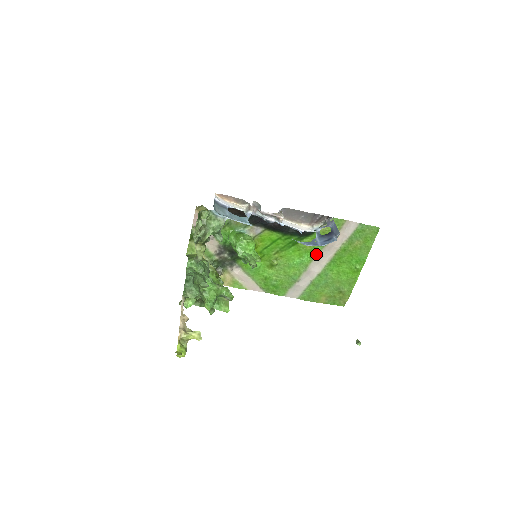
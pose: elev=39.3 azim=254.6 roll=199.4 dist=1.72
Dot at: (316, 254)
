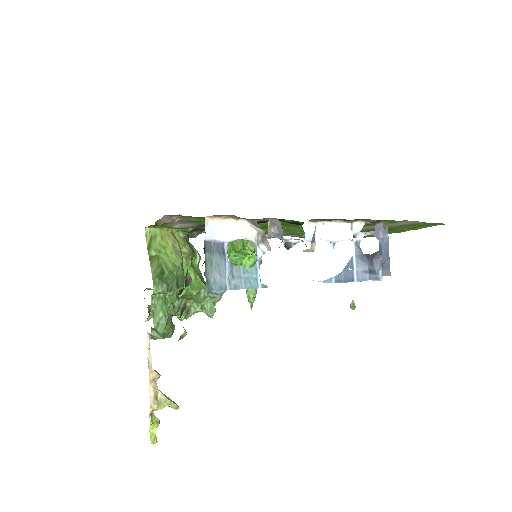
Dot at: occluded
